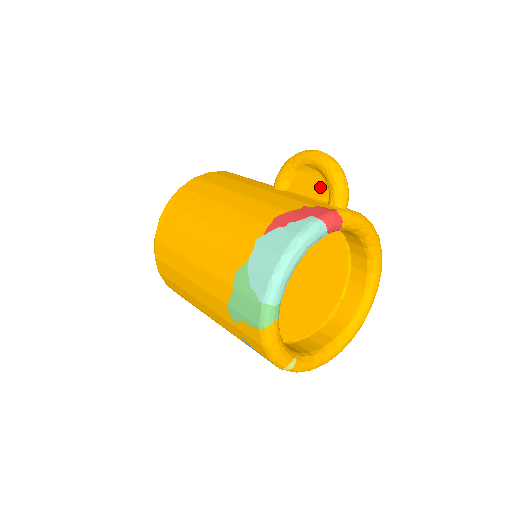
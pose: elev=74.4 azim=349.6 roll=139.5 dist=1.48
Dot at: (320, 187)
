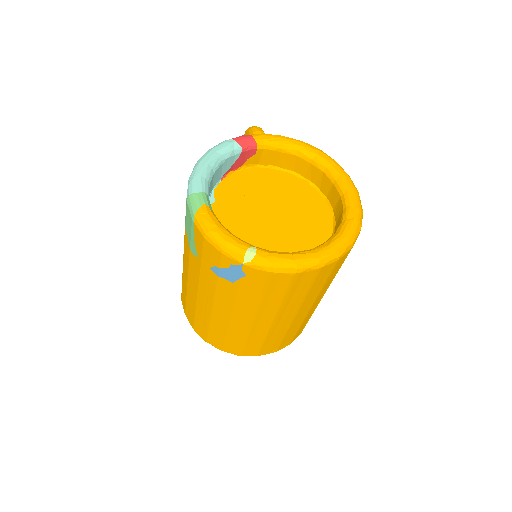
Dot at: occluded
